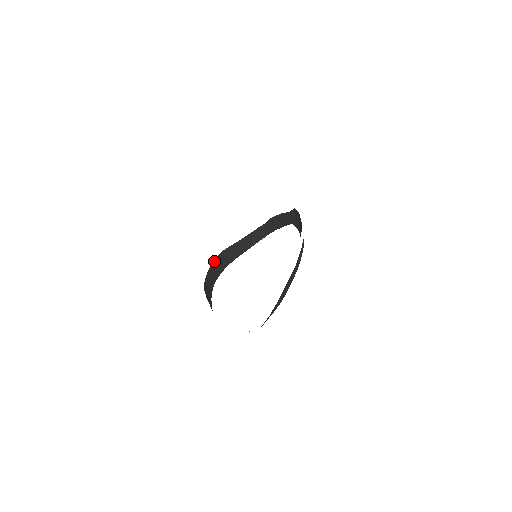
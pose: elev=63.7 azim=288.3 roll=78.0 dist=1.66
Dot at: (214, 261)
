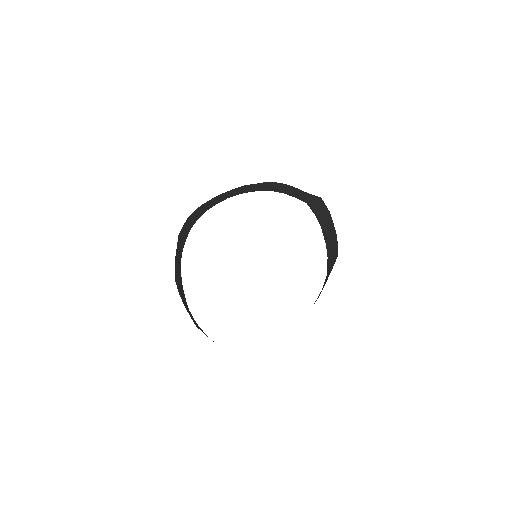
Dot at: (180, 232)
